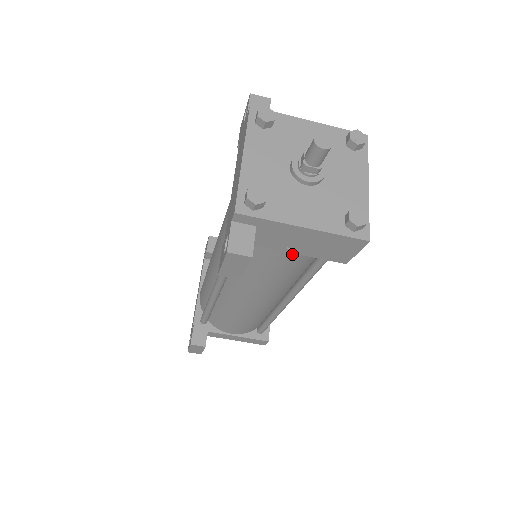
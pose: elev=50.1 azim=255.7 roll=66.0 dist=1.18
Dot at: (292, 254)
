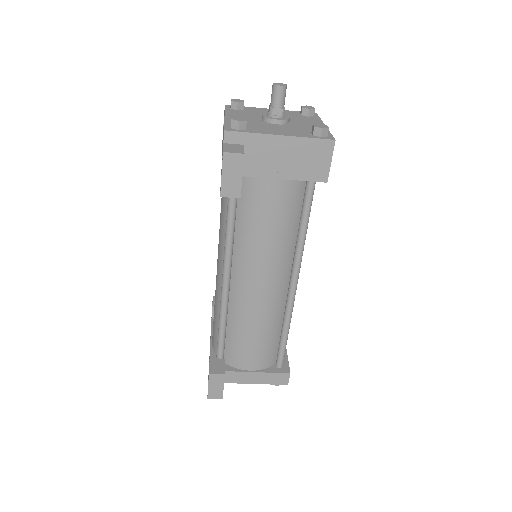
Dot at: (280, 185)
